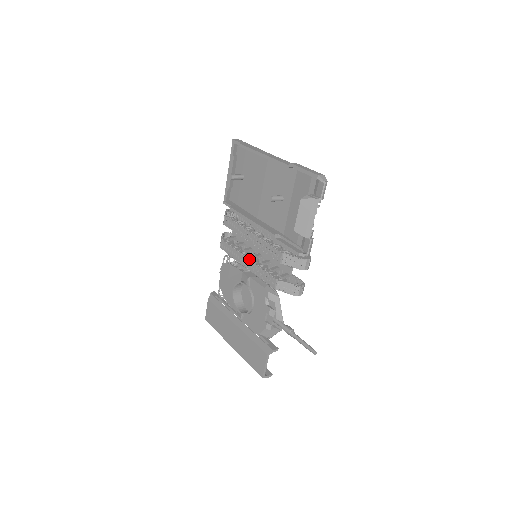
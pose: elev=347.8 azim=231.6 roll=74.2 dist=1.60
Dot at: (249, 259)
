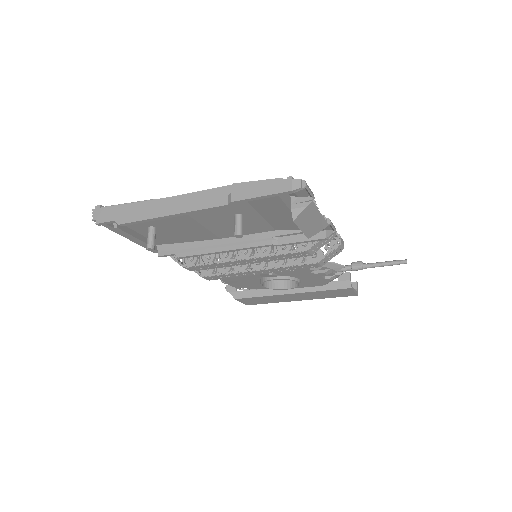
Dot at: (260, 270)
